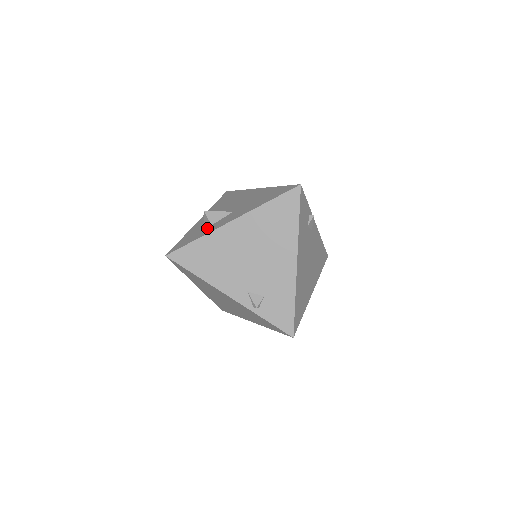
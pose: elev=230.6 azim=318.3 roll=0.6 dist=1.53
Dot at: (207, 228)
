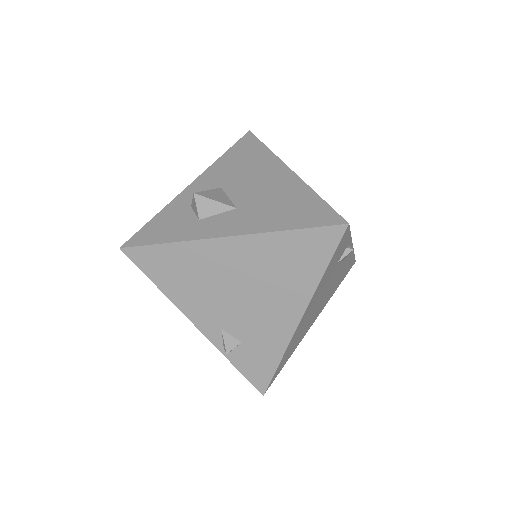
Dot at: (191, 223)
